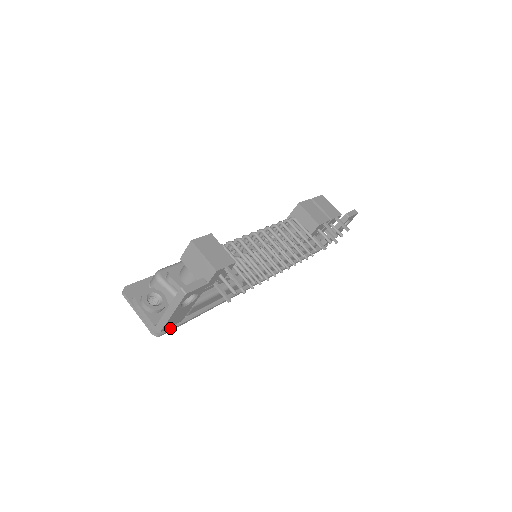
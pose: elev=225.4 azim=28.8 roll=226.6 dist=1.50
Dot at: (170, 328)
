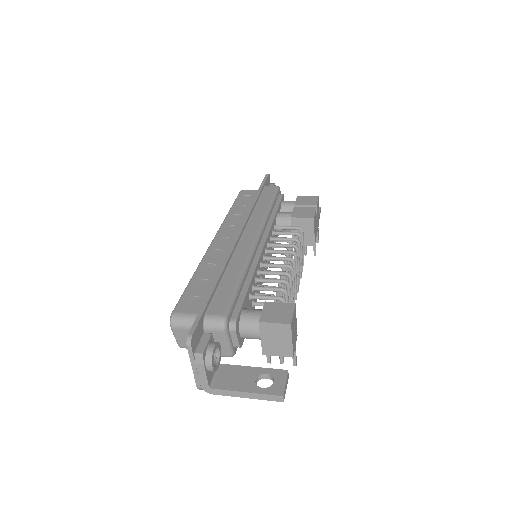
Dot at: occluded
